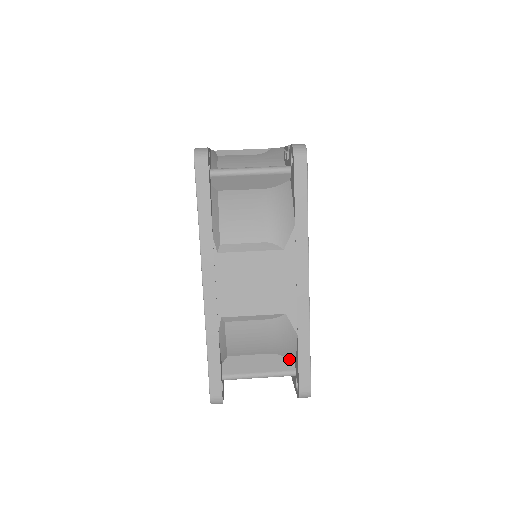
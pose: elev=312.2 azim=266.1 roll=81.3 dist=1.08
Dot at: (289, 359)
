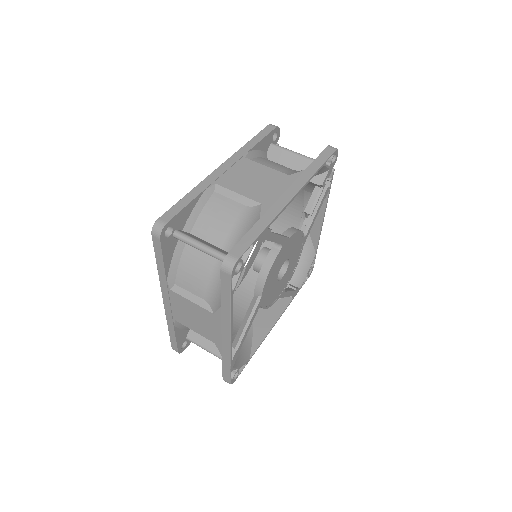
Dot at: occluded
